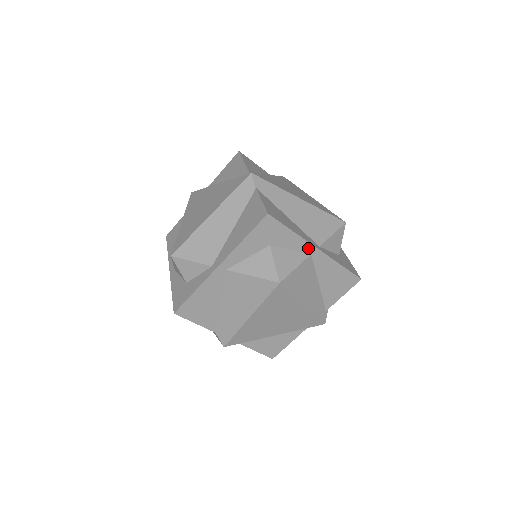
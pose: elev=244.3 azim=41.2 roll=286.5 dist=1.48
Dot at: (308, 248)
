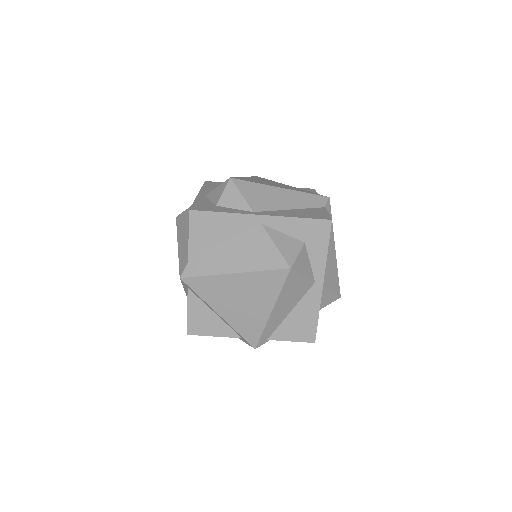
Dot at: (319, 275)
